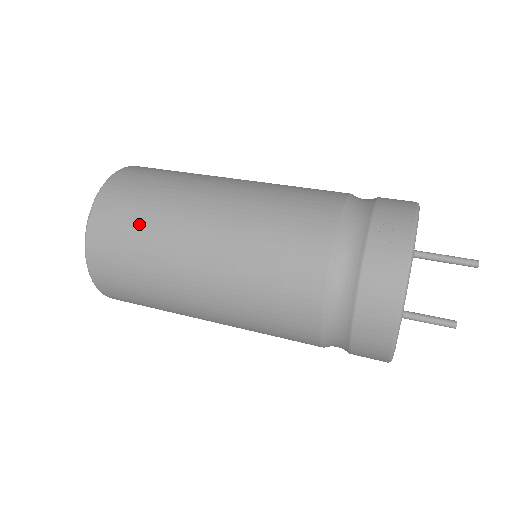
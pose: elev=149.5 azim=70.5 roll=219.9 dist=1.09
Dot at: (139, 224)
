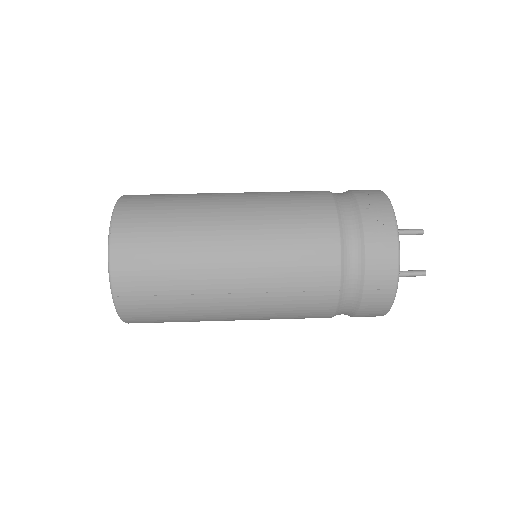
Dot at: (165, 229)
